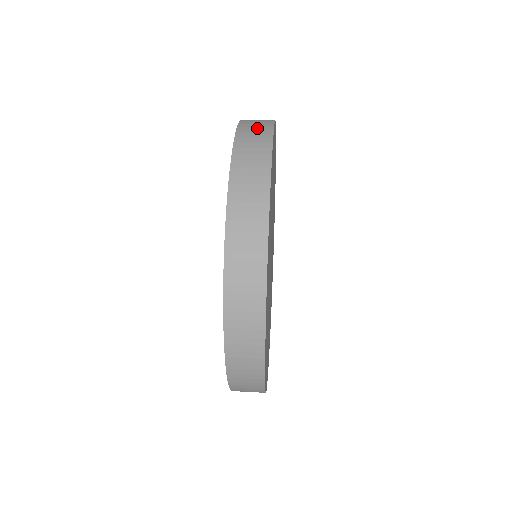
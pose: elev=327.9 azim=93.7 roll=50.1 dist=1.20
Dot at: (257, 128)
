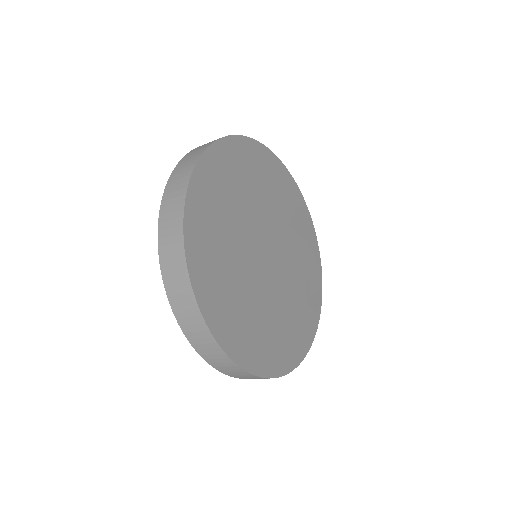
Dot at: occluded
